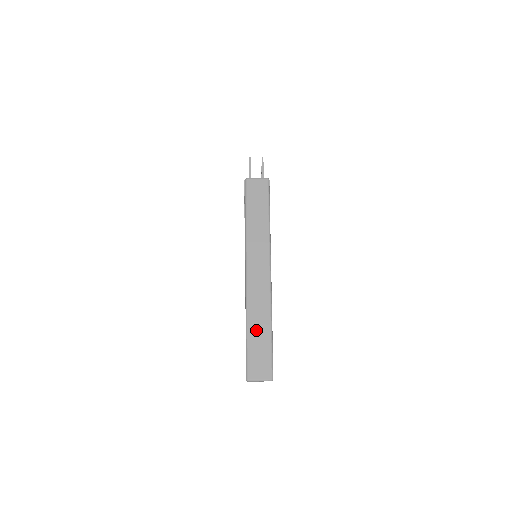
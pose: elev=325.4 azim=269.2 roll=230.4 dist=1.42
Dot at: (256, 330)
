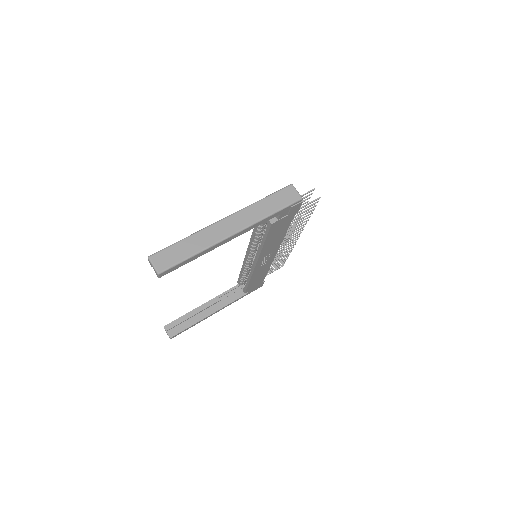
Dot at: (188, 245)
